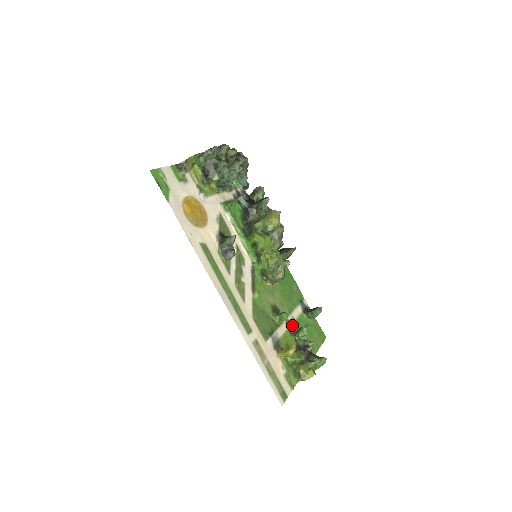
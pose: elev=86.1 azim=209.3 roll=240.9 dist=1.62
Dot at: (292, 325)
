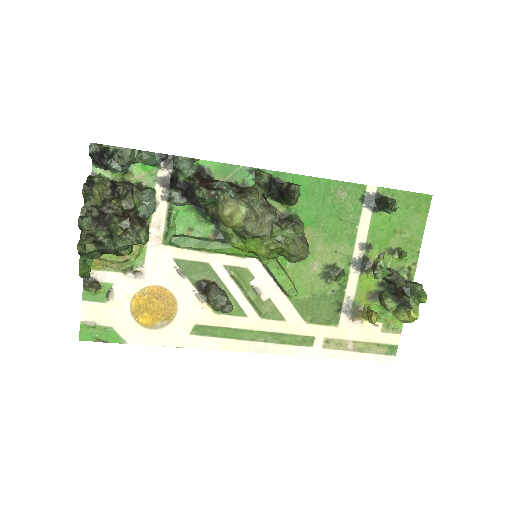
Dot at: (364, 256)
